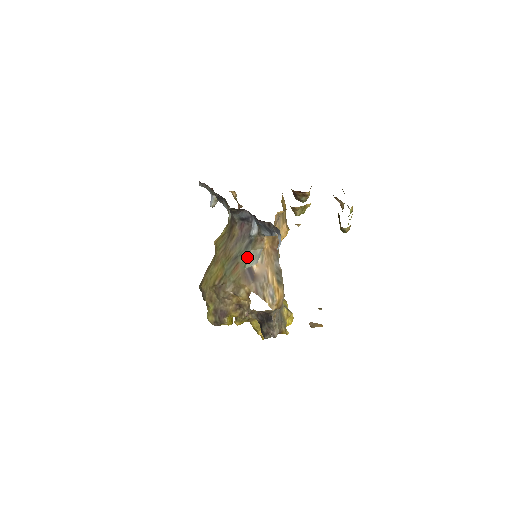
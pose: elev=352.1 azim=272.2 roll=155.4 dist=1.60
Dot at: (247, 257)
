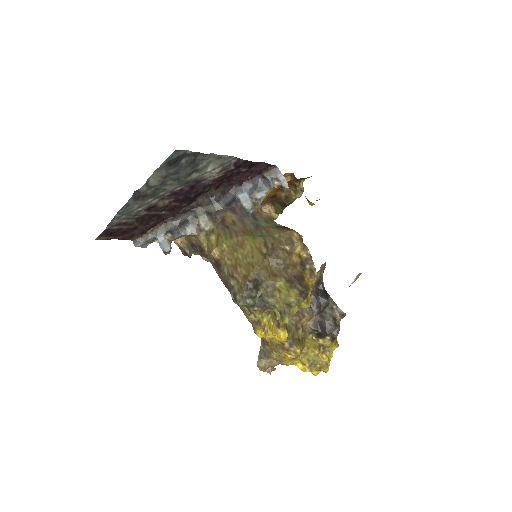
Dot at: (265, 222)
